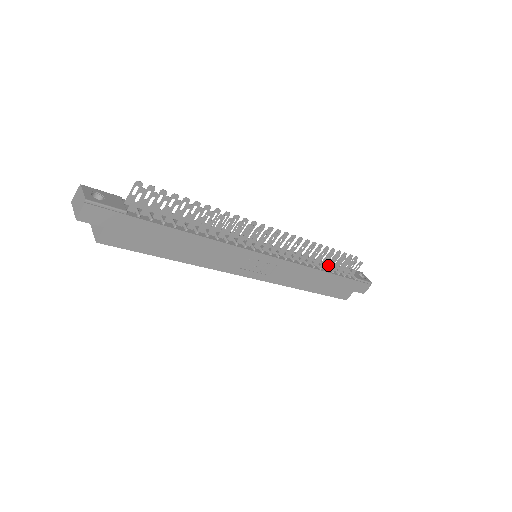
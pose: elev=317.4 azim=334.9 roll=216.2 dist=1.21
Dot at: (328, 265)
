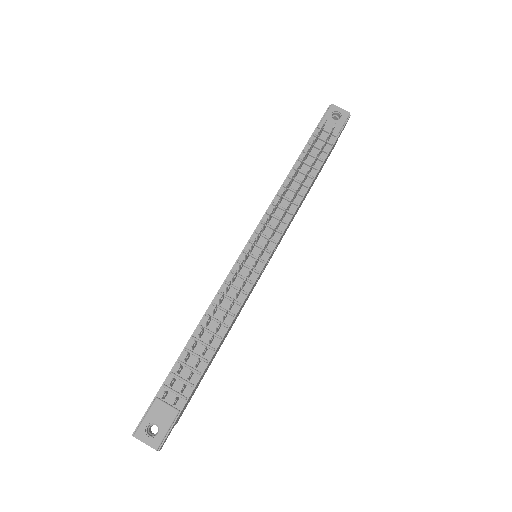
Dot at: (309, 171)
